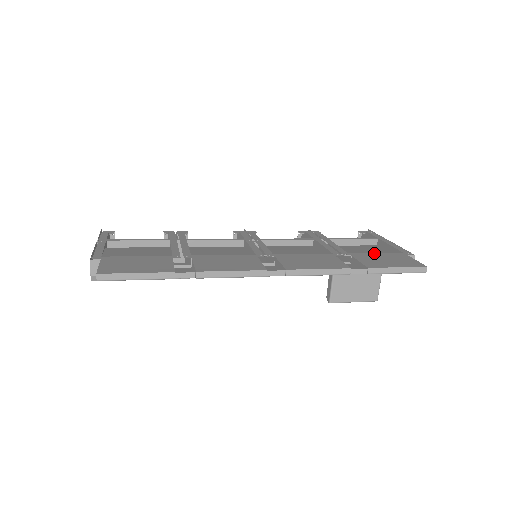
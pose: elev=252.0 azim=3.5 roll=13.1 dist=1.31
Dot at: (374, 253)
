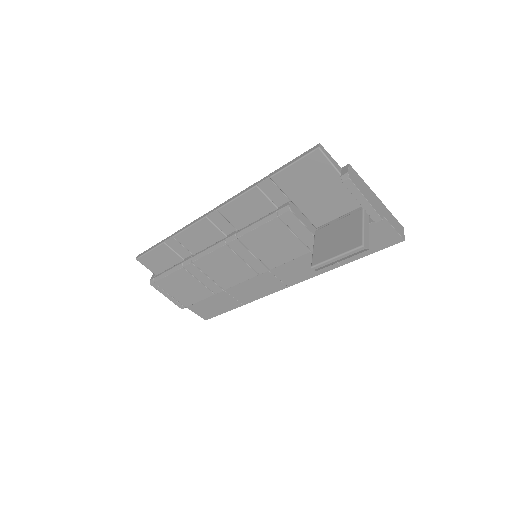
Dot at: occluded
